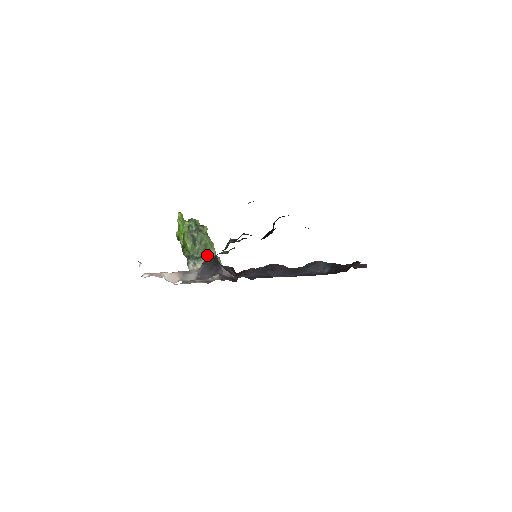
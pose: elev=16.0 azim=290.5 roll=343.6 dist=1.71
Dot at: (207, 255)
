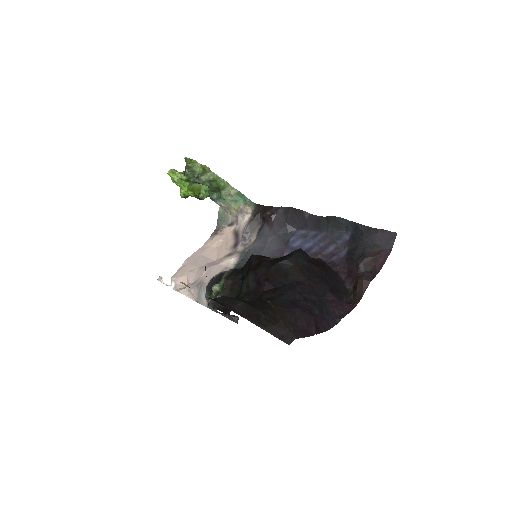
Dot at: (225, 195)
